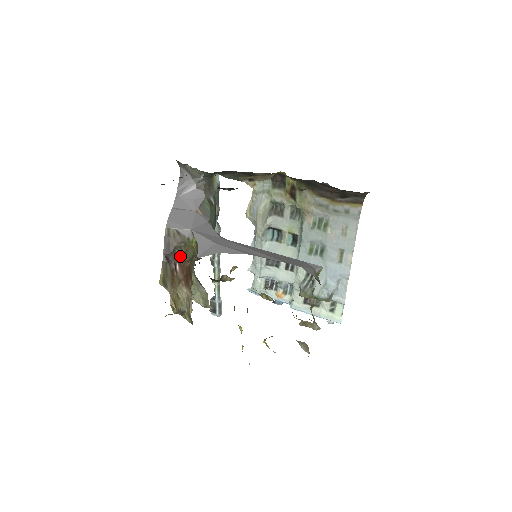
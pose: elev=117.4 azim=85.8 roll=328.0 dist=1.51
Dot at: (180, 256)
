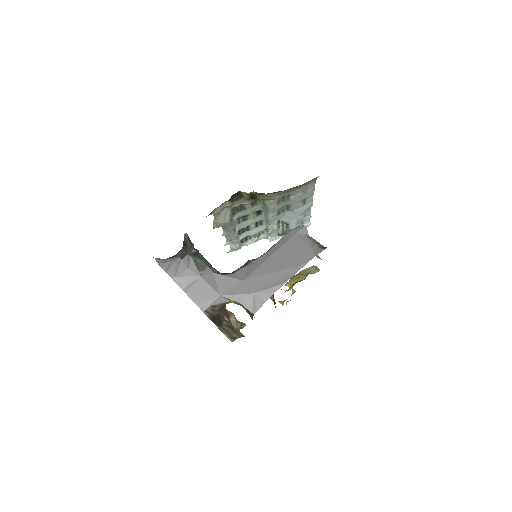
Dot at: (223, 313)
